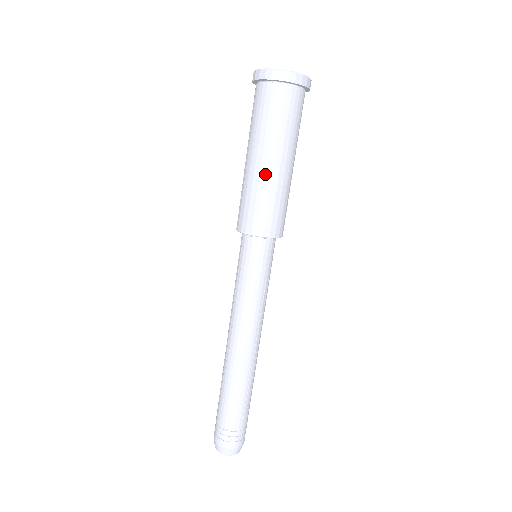
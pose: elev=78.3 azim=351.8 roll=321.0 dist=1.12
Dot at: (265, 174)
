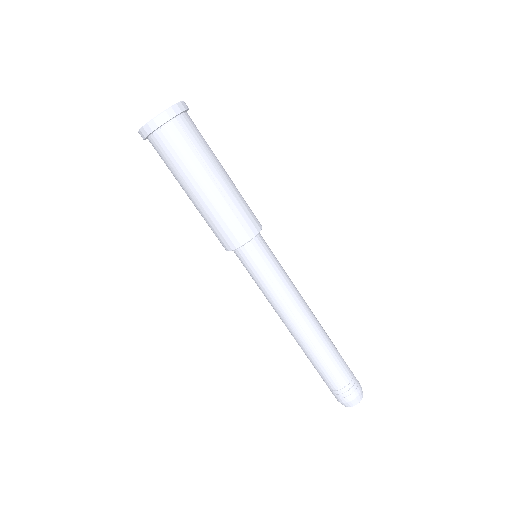
Dot at: (197, 206)
